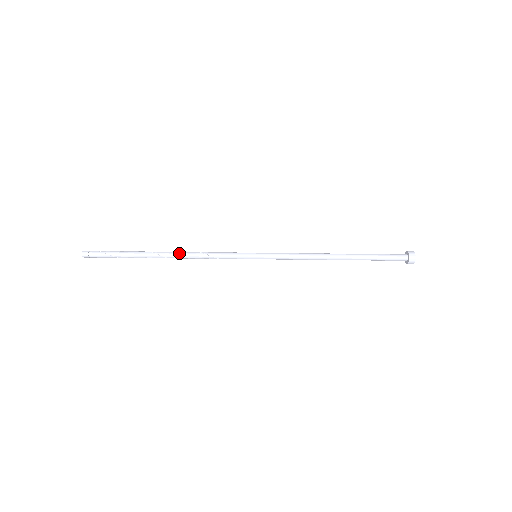
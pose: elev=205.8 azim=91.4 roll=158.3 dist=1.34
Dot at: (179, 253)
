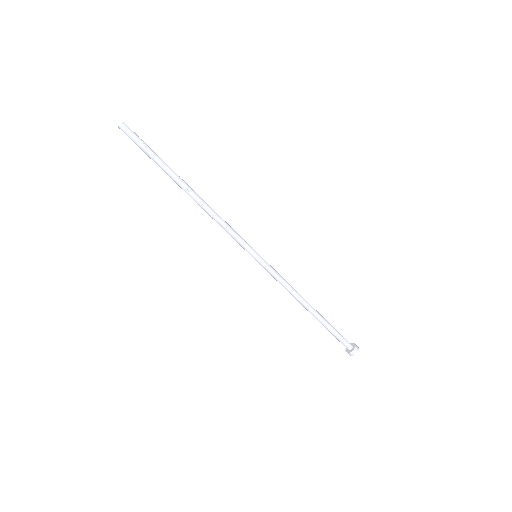
Dot at: occluded
